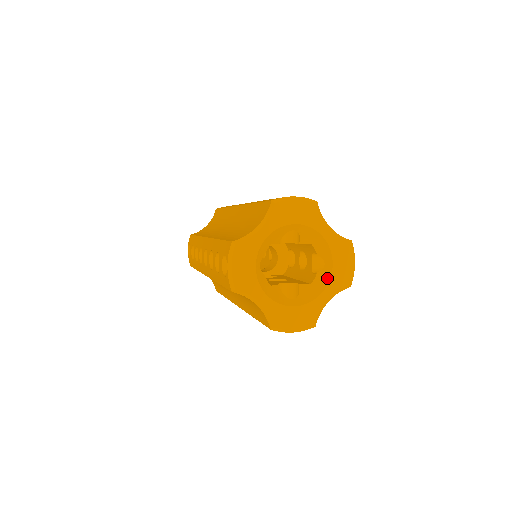
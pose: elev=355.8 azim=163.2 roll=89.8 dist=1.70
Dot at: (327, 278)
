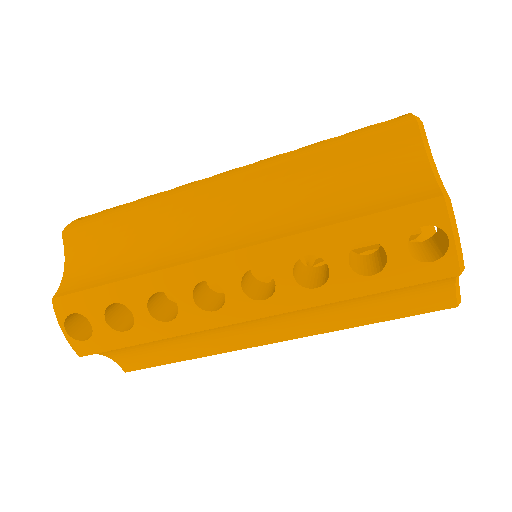
Dot at: occluded
